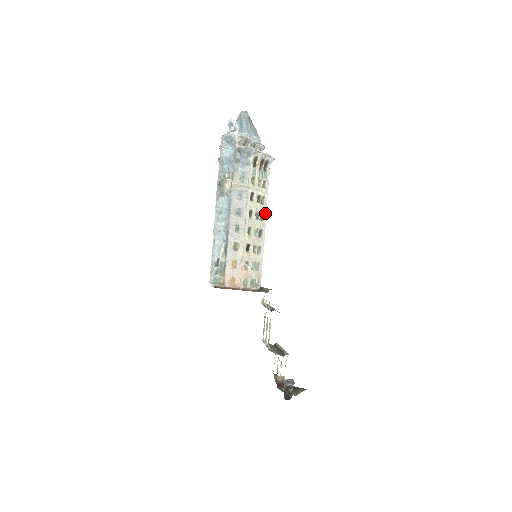
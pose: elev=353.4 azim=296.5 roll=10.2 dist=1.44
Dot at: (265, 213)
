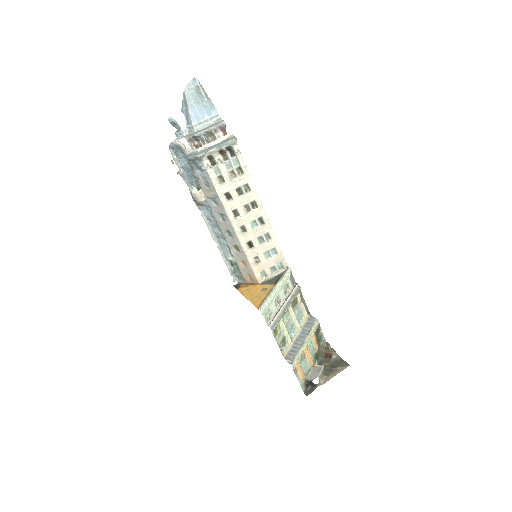
Dot at: (257, 198)
